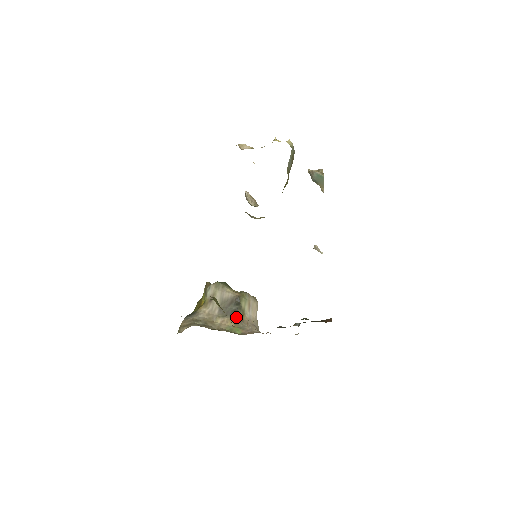
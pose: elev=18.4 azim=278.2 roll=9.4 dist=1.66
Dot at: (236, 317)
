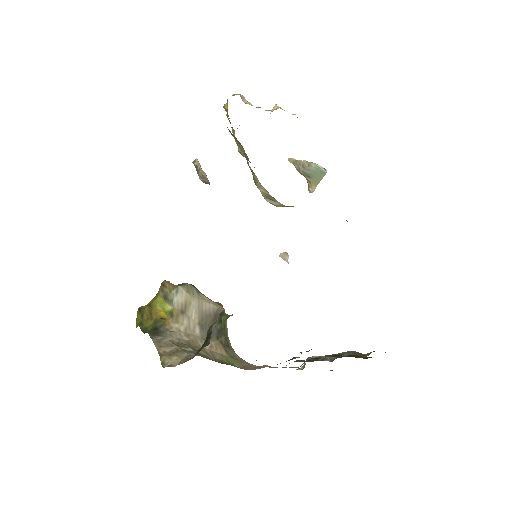
Dot at: (223, 341)
